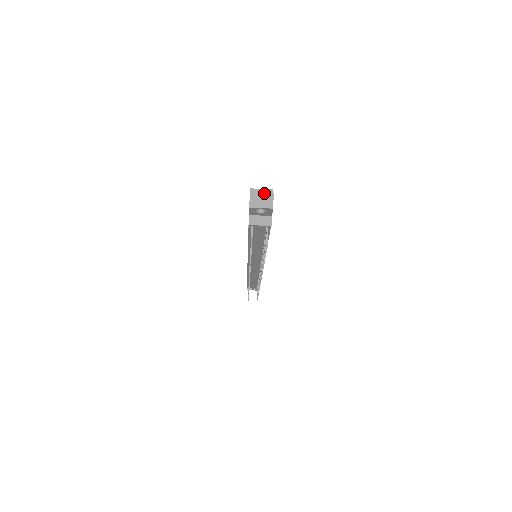
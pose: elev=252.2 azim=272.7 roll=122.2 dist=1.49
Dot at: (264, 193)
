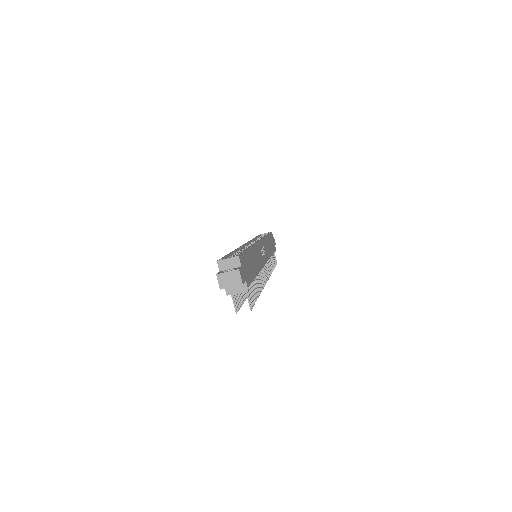
Dot at: (229, 271)
